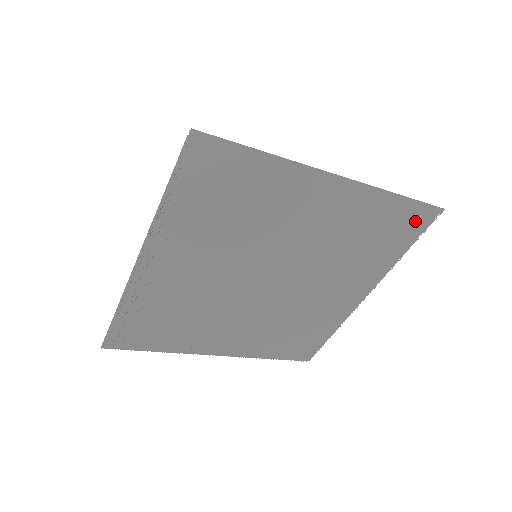
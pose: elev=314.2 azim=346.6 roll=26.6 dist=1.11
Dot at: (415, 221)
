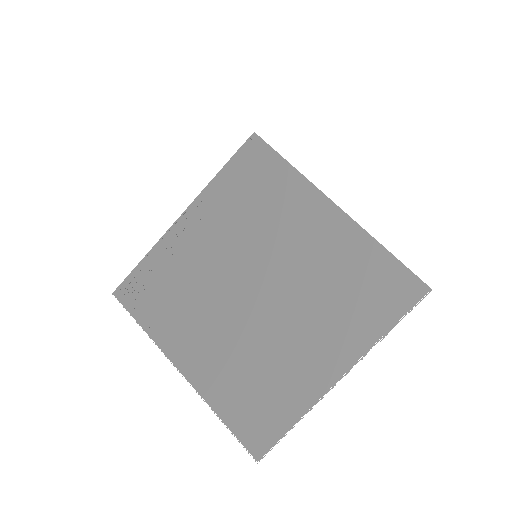
Dot at: (400, 289)
